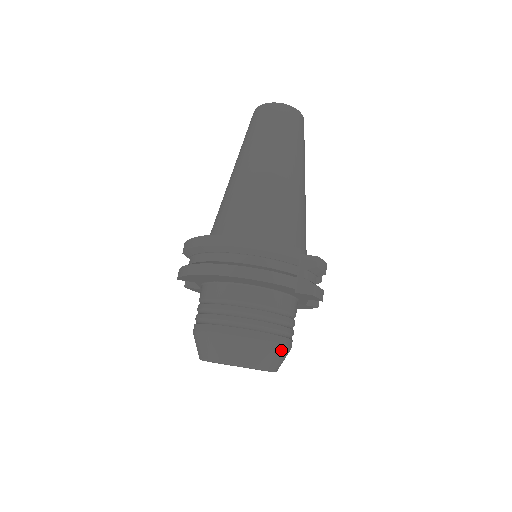
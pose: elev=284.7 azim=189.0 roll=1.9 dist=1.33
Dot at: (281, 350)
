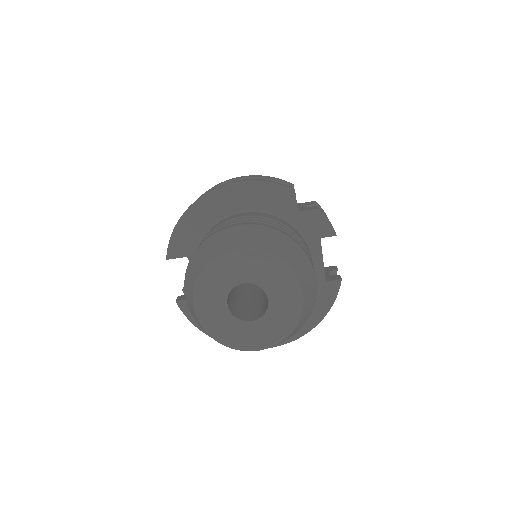
Dot at: (298, 251)
